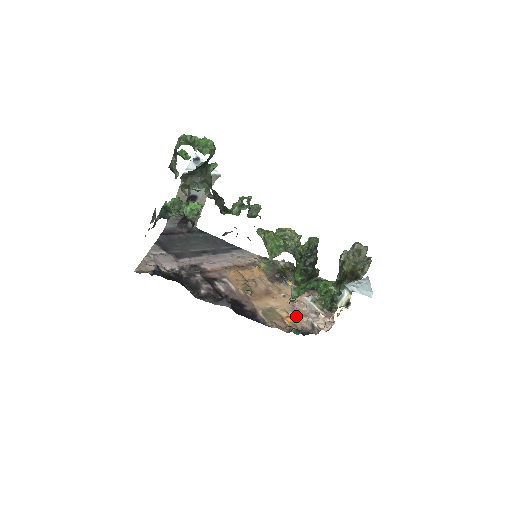
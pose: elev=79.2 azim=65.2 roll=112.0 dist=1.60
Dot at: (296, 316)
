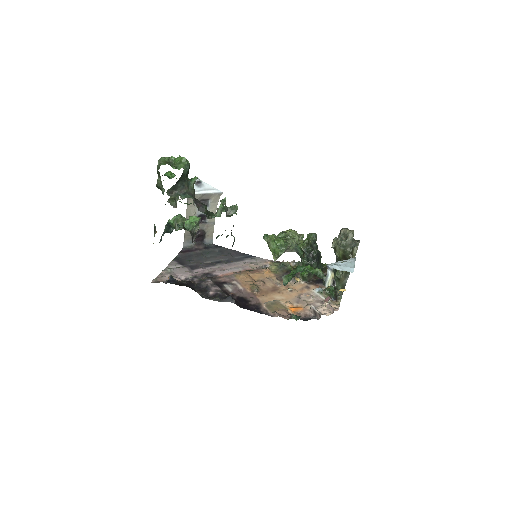
Dot at: (301, 306)
